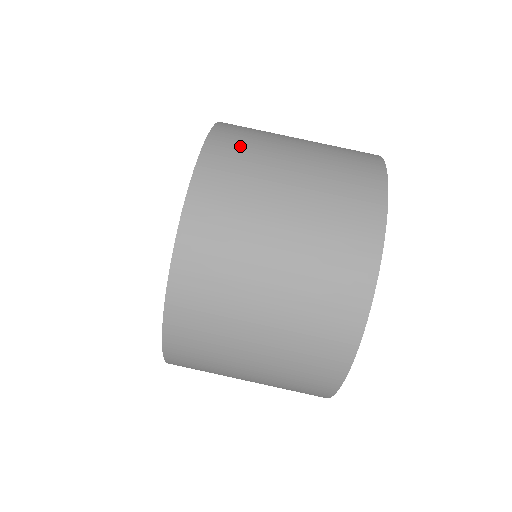
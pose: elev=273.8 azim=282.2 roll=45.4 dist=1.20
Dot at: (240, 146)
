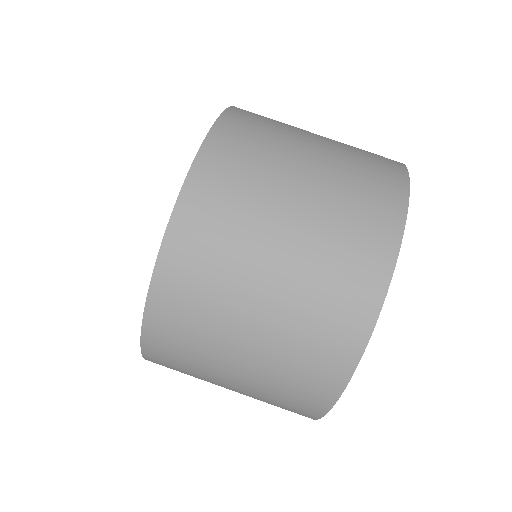
Dot at: (195, 278)
